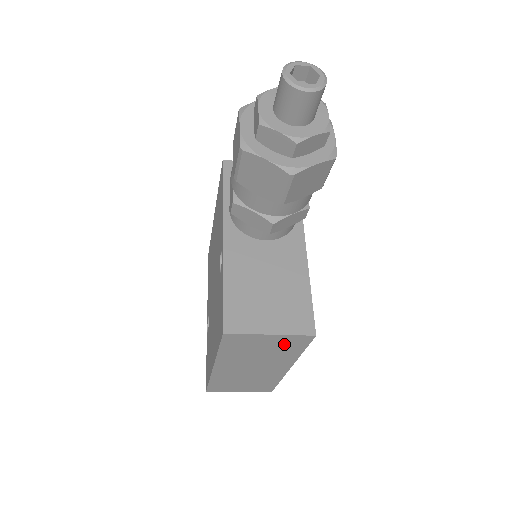
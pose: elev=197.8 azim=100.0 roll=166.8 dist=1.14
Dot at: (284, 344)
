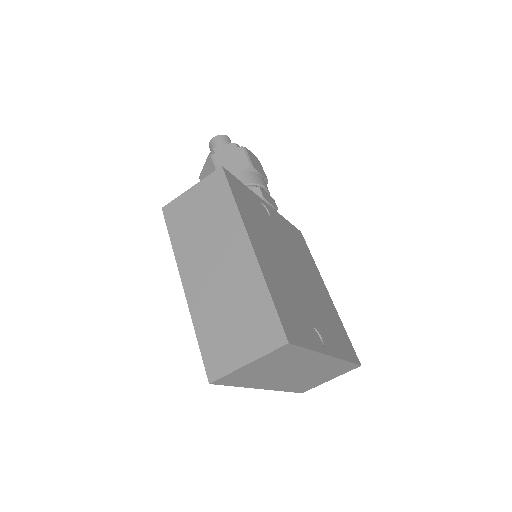
Dot at: (210, 196)
